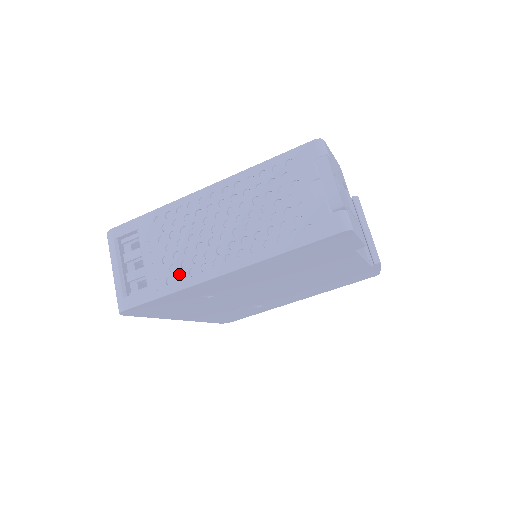
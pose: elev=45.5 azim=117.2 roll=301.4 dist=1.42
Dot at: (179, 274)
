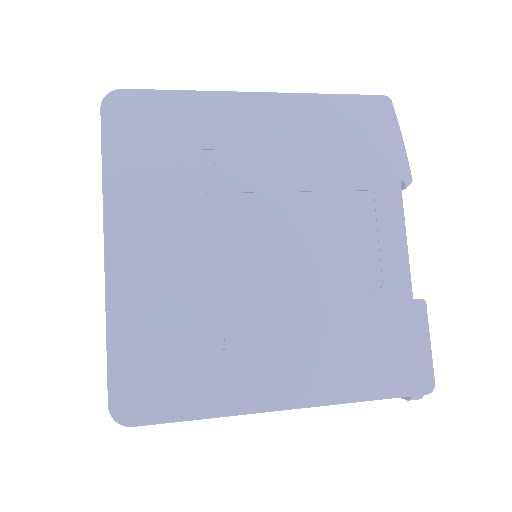
Dot at: occluded
